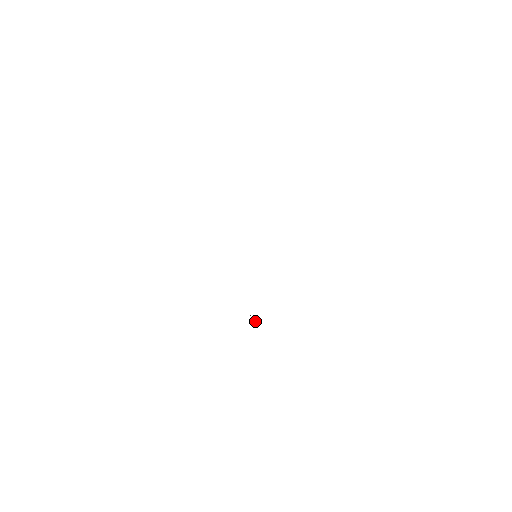
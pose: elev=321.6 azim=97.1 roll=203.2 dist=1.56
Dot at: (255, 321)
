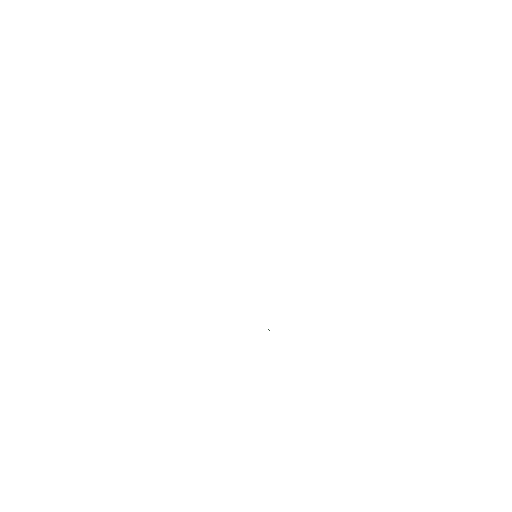
Dot at: occluded
